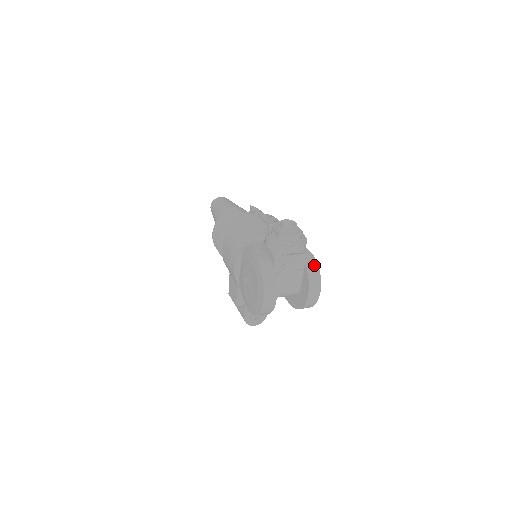
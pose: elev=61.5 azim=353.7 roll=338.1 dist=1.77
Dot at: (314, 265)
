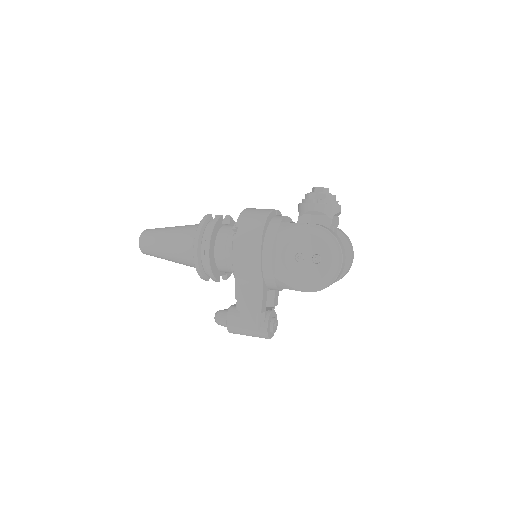
Dot at: (341, 230)
